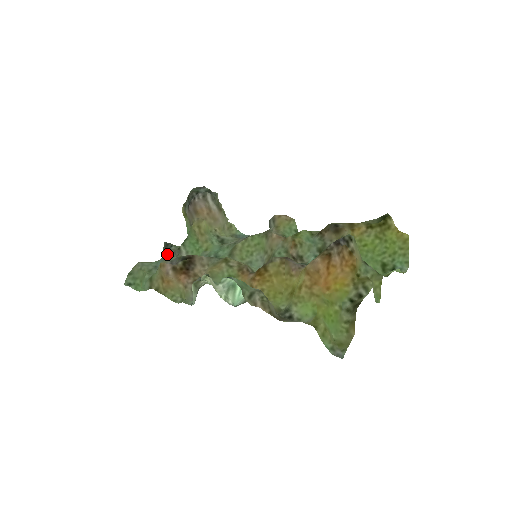
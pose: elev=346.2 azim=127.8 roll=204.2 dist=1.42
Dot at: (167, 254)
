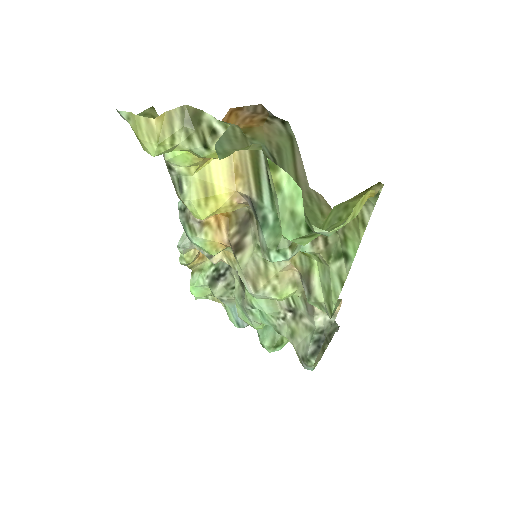
Dot at: occluded
